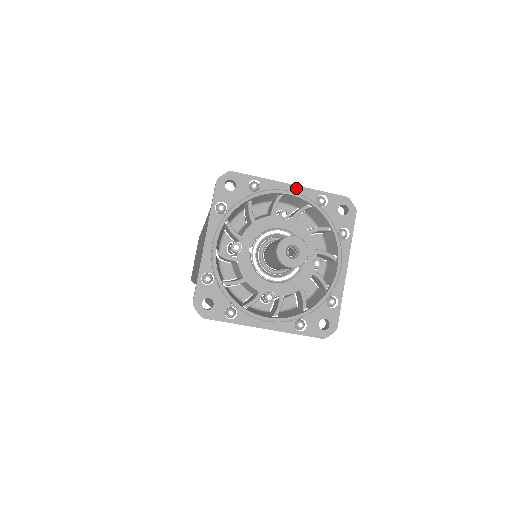
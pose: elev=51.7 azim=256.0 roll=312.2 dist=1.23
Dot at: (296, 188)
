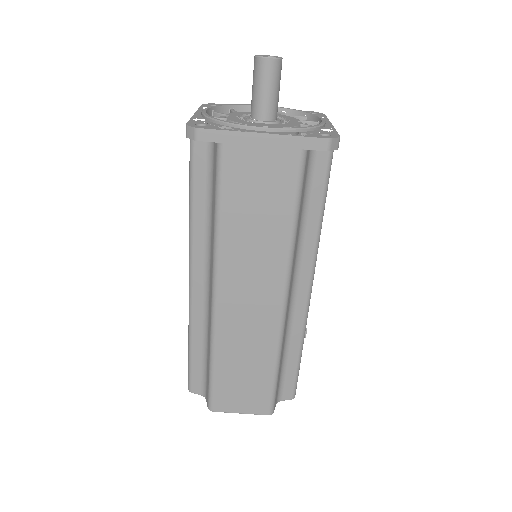
Dot at: occluded
